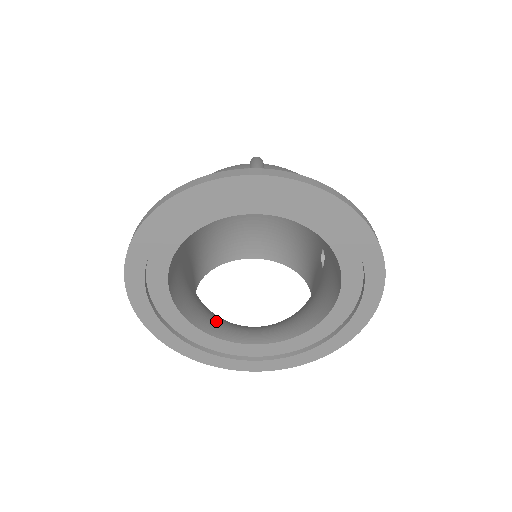
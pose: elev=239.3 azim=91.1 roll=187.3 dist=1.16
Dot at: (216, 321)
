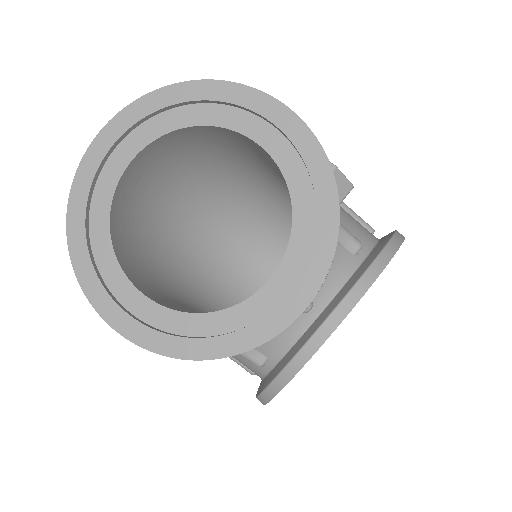
Dot at: occluded
